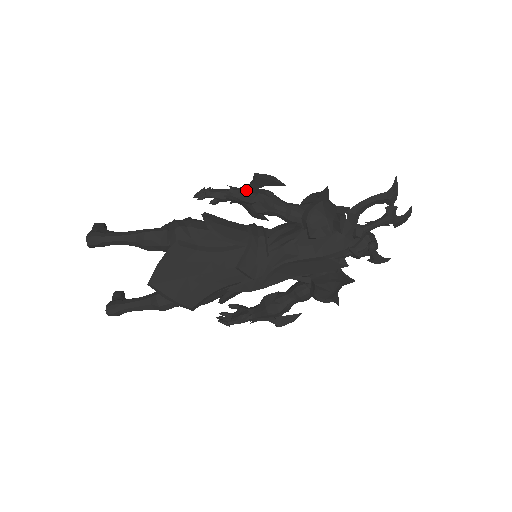
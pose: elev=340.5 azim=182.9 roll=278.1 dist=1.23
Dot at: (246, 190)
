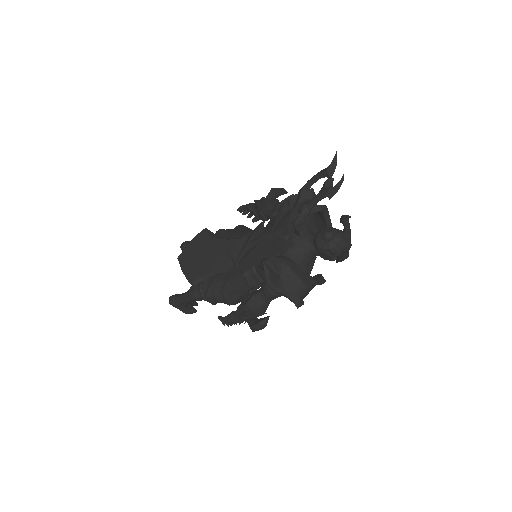
Dot at: occluded
